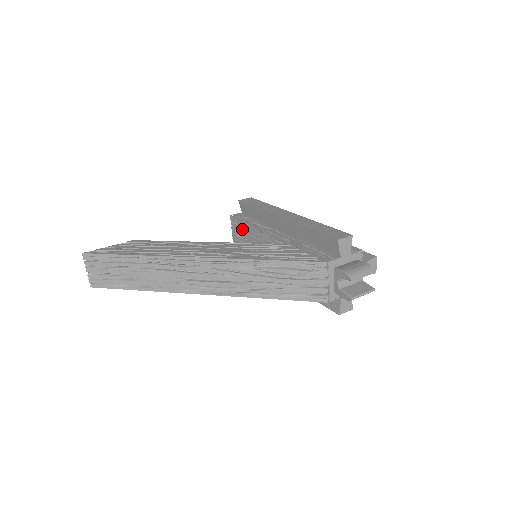
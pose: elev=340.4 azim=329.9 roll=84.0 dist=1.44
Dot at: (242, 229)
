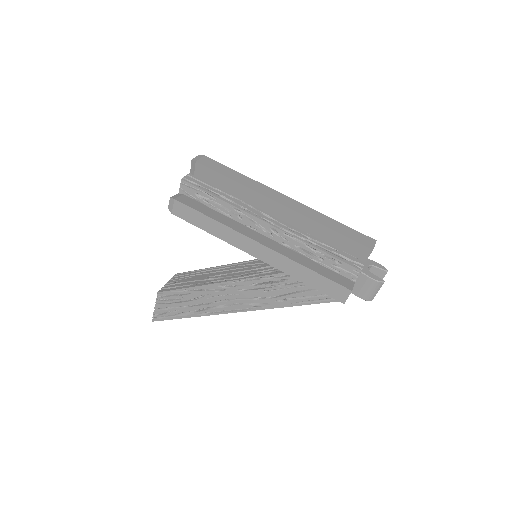
Dot at: occluded
